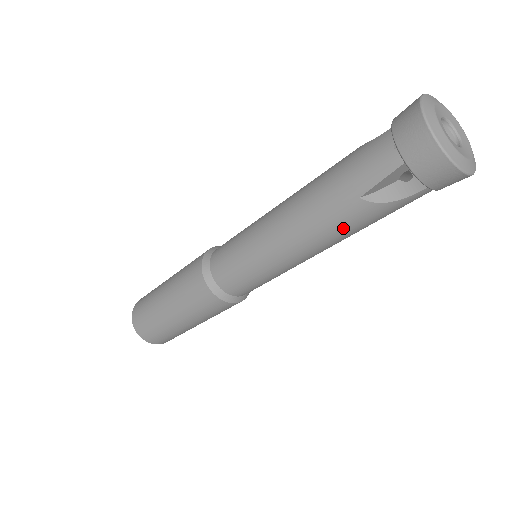
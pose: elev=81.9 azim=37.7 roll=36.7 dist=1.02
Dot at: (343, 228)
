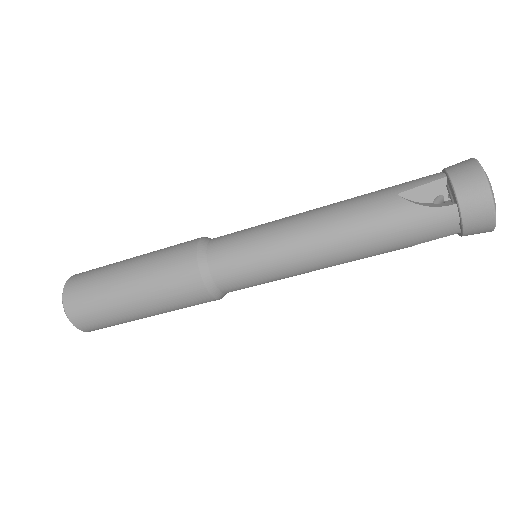
Dot at: (367, 219)
